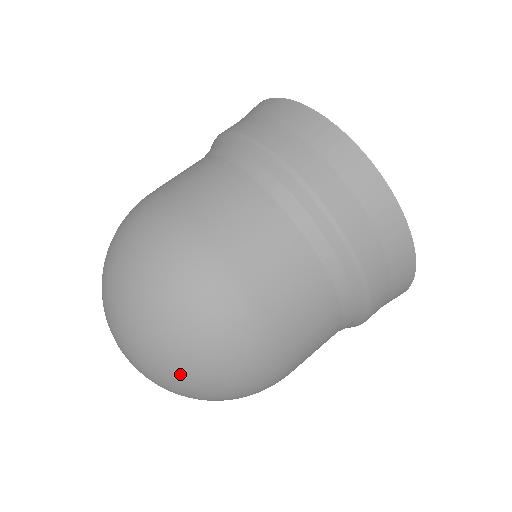
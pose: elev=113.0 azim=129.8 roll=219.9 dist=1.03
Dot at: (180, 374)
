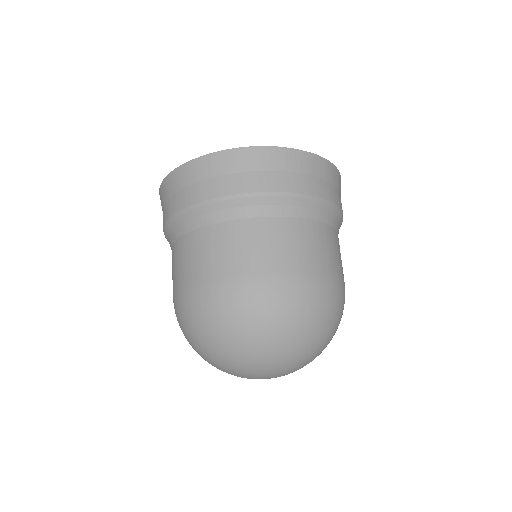
Dot at: (302, 347)
